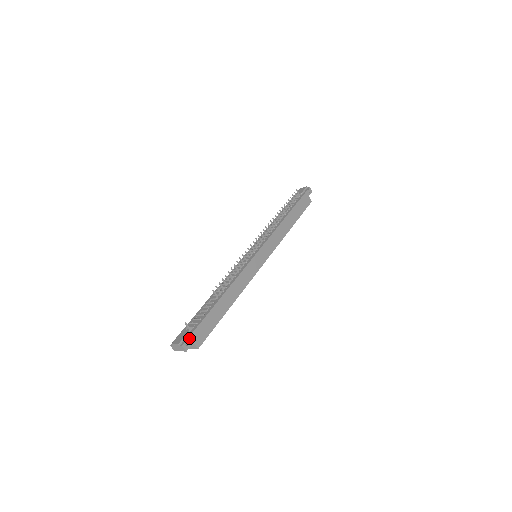
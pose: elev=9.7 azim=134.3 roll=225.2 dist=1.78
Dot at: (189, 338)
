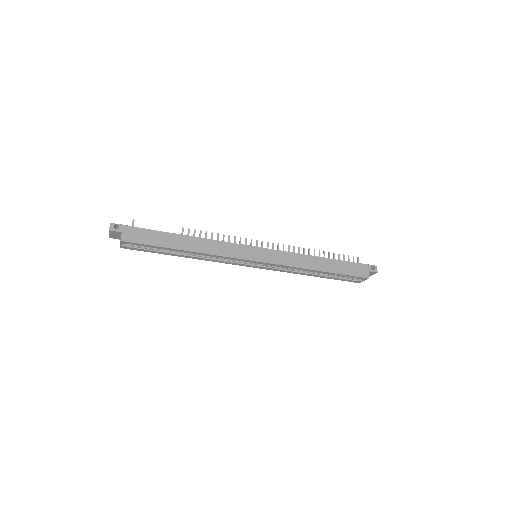
Dot at: (122, 226)
